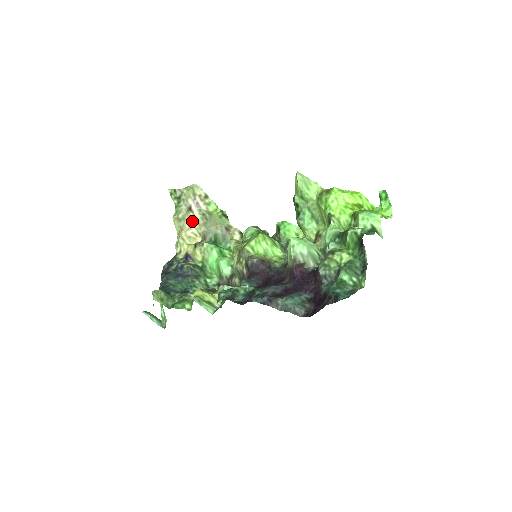
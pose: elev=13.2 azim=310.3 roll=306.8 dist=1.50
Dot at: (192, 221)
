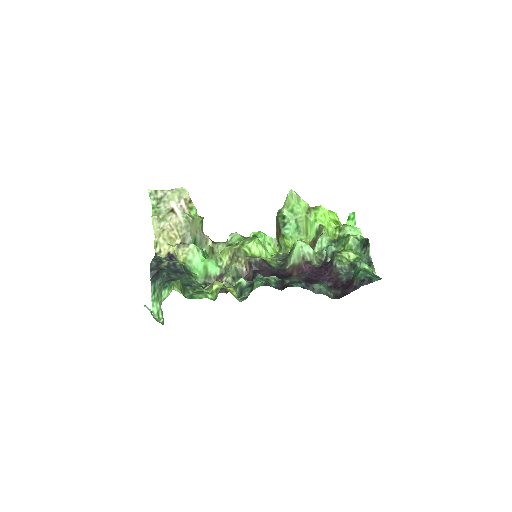
Dot at: (174, 223)
